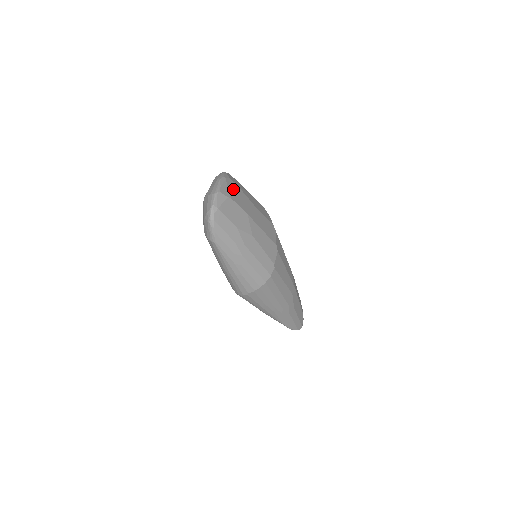
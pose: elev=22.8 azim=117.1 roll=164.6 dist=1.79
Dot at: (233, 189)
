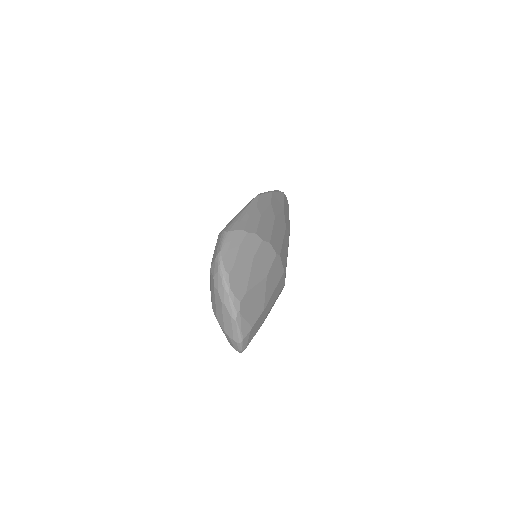
Dot at: (248, 309)
